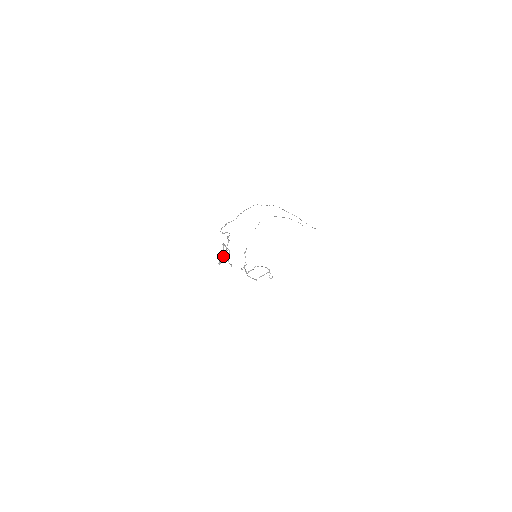
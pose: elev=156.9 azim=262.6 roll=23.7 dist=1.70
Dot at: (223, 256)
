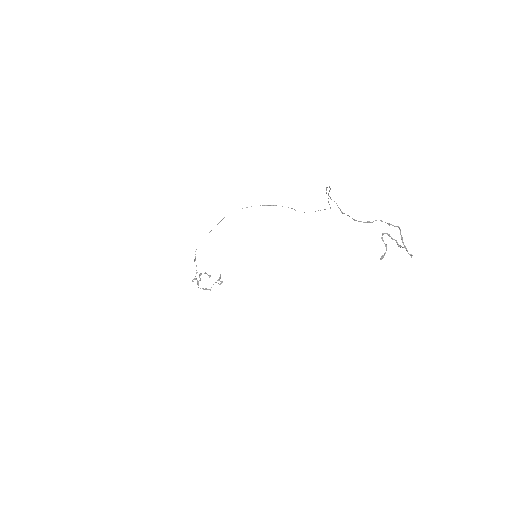
Dot at: occluded
